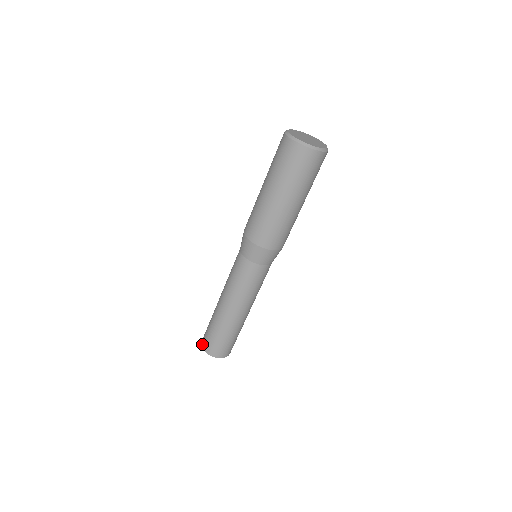
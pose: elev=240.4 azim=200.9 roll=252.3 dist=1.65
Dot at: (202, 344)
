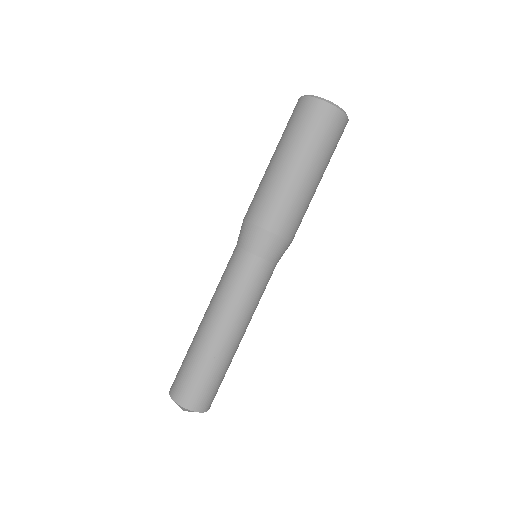
Dot at: (170, 391)
